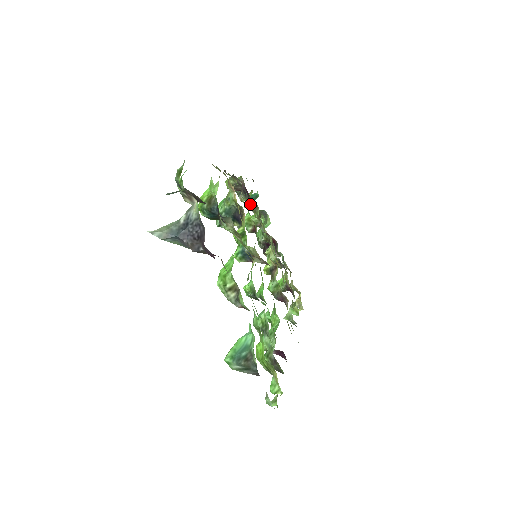
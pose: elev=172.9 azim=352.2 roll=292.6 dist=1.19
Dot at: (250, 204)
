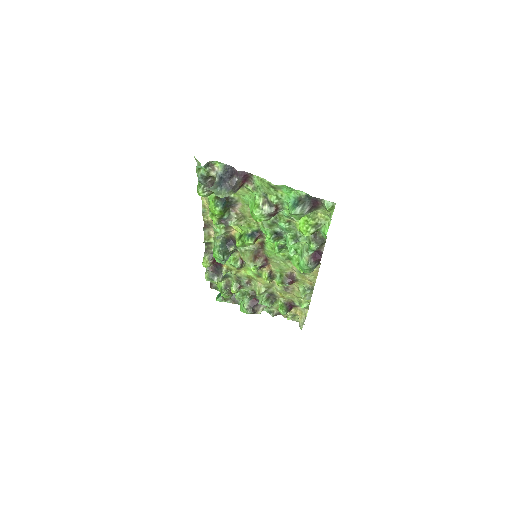
Dot at: (225, 270)
